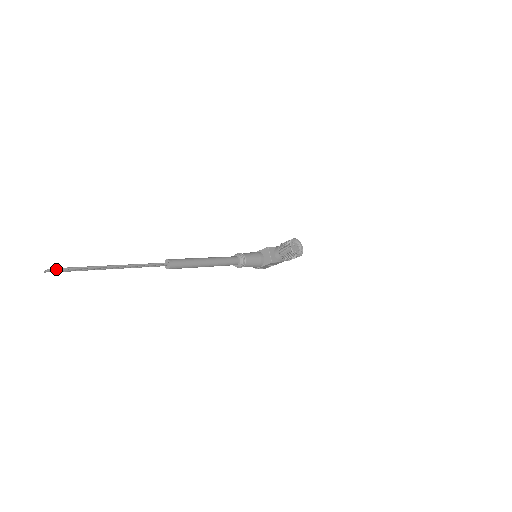
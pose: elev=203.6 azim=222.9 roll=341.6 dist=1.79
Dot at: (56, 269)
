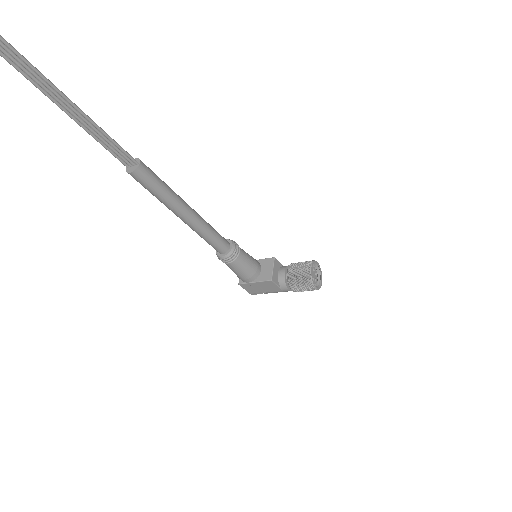
Dot at: out of frame
